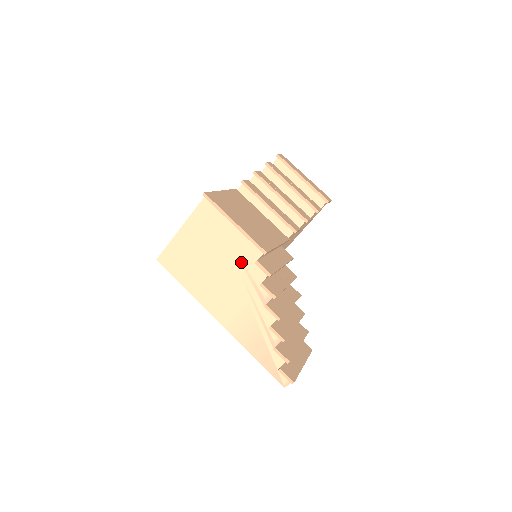
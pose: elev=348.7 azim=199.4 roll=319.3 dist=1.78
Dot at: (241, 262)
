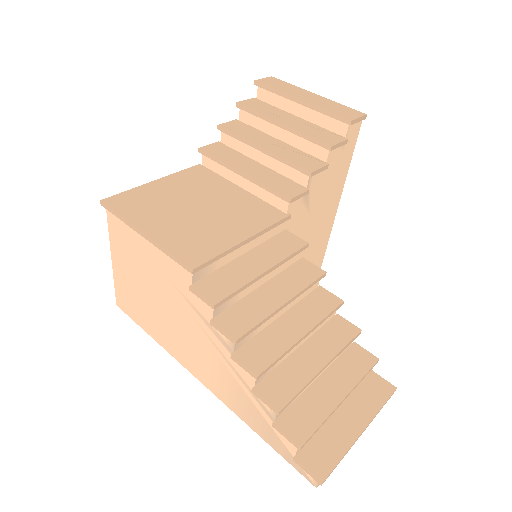
Dot at: (179, 291)
